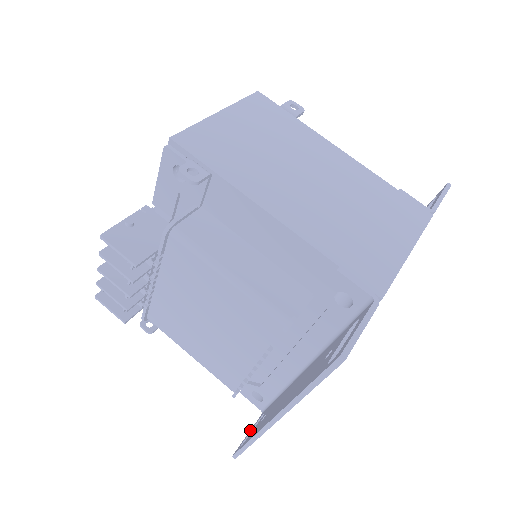
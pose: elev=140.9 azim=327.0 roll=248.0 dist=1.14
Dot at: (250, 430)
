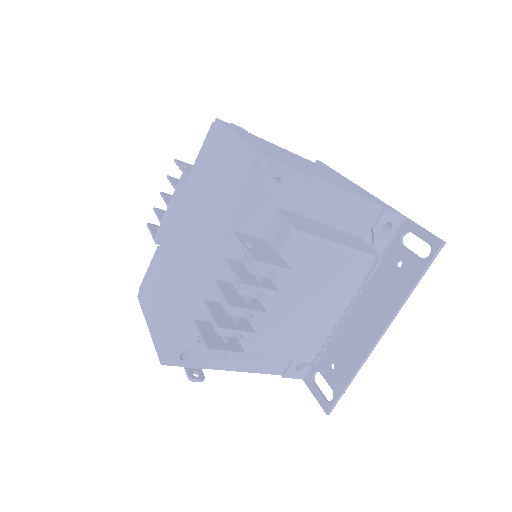
Dot at: (314, 393)
